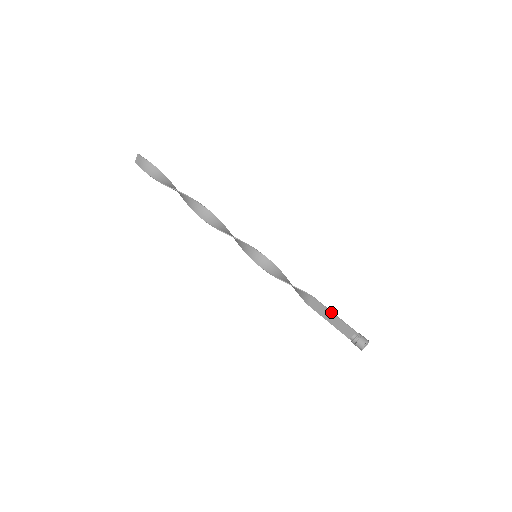
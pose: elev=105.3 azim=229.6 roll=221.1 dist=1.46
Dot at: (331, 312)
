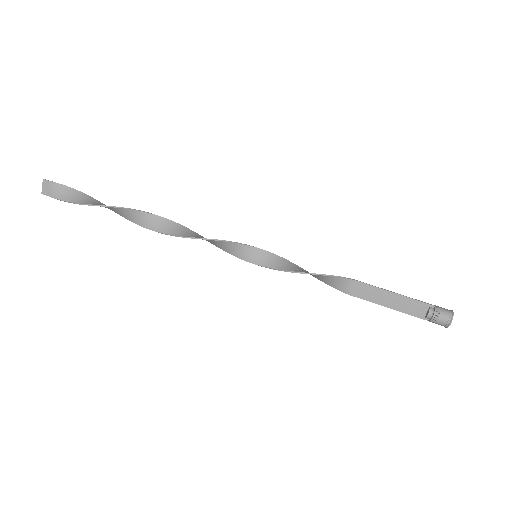
Dot at: (387, 291)
